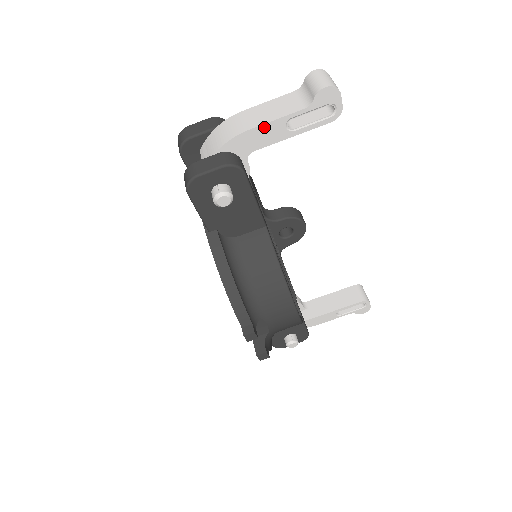
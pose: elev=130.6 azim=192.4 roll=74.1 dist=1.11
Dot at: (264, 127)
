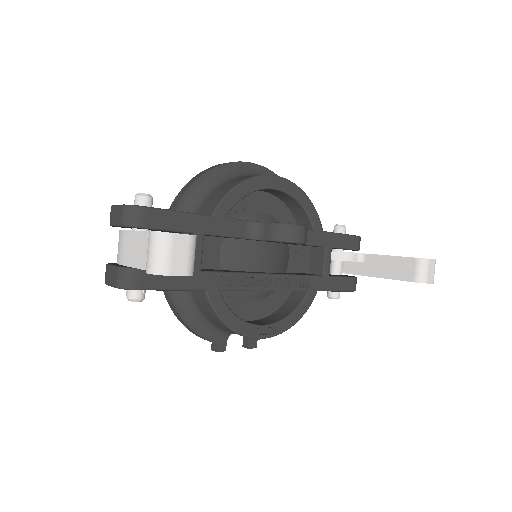
Dot at: (133, 267)
